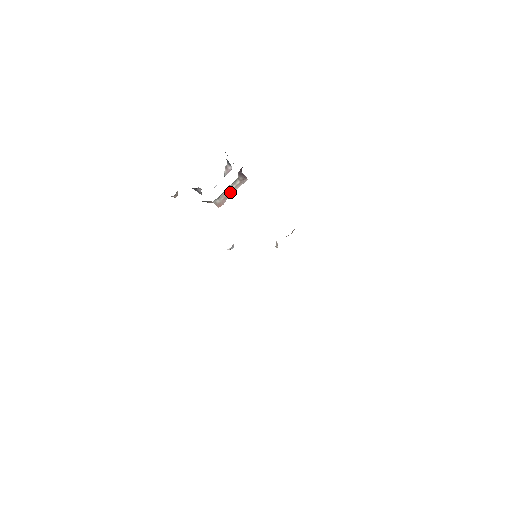
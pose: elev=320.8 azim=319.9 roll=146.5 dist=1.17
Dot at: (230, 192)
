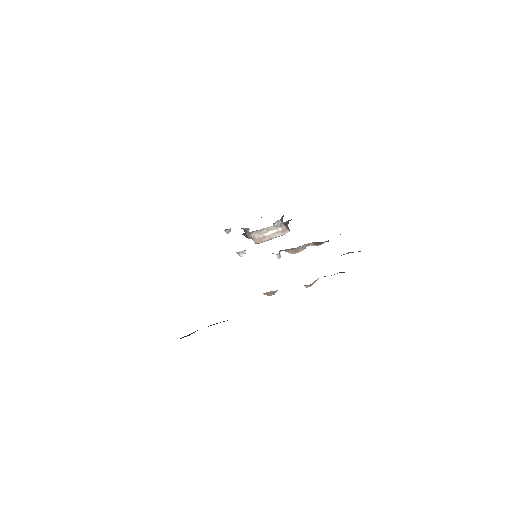
Dot at: (270, 234)
